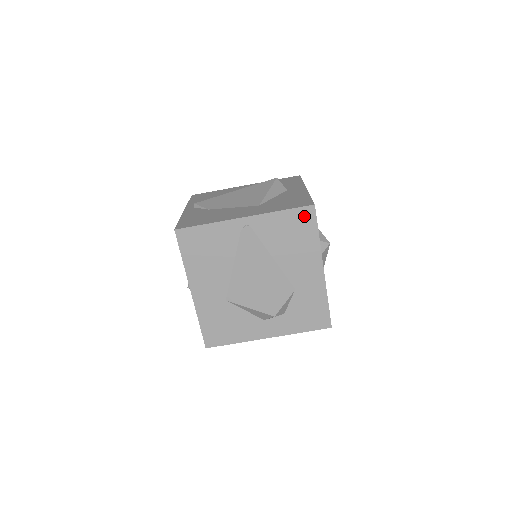
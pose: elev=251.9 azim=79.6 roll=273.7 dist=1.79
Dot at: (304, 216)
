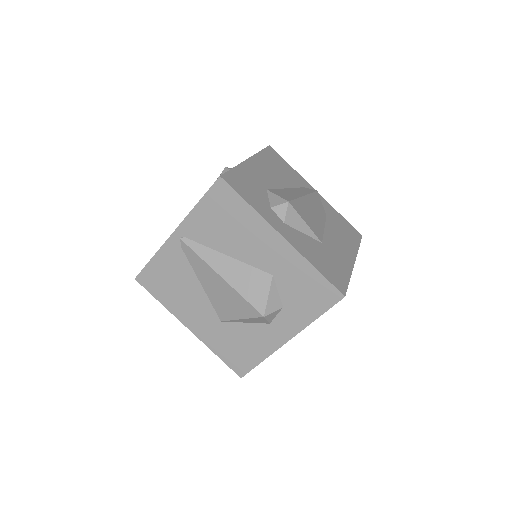
Dot at: (220, 195)
